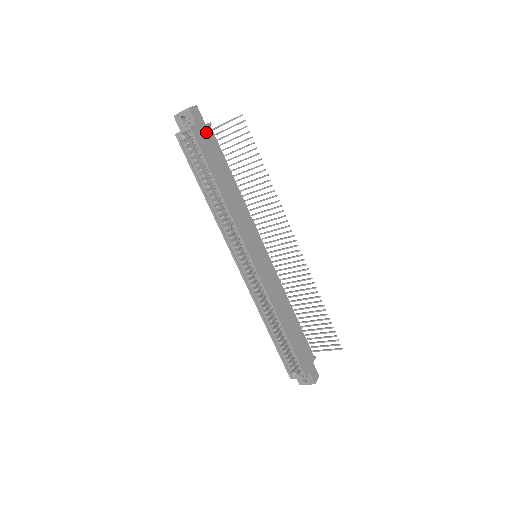
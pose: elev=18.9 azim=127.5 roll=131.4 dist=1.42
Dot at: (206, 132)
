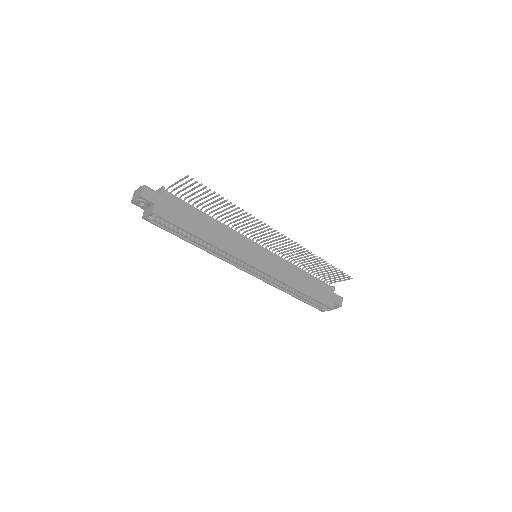
Dot at: (165, 201)
